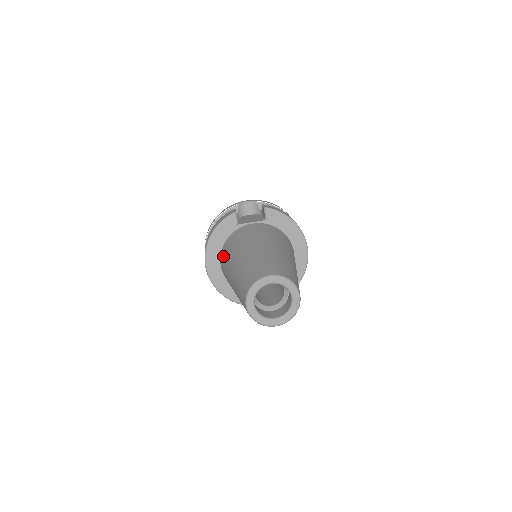
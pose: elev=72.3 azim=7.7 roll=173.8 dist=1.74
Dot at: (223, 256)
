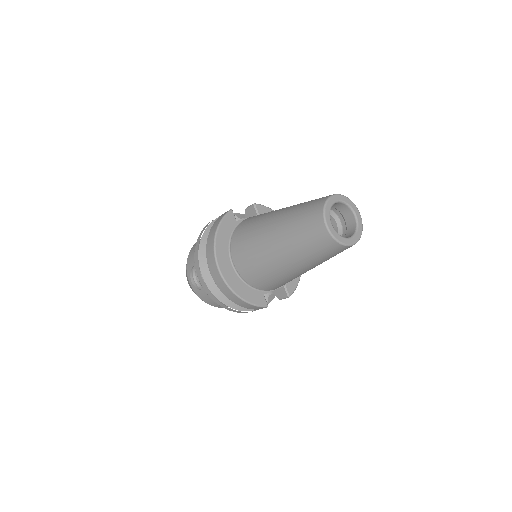
Dot at: (239, 245)
